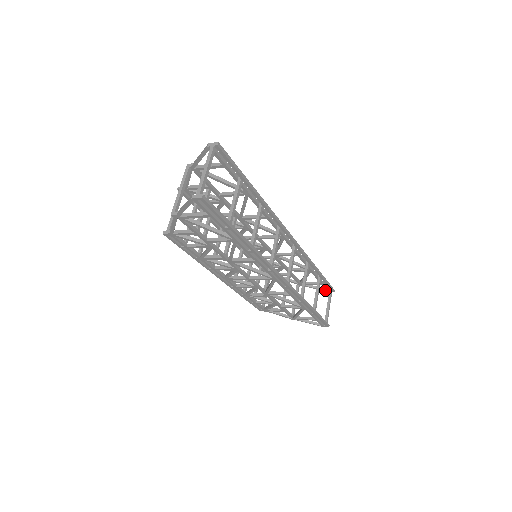
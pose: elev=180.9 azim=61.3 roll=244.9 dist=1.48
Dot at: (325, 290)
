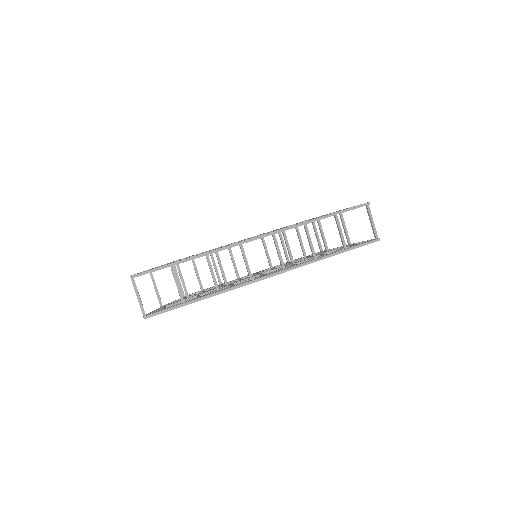
Dot at: occluded
